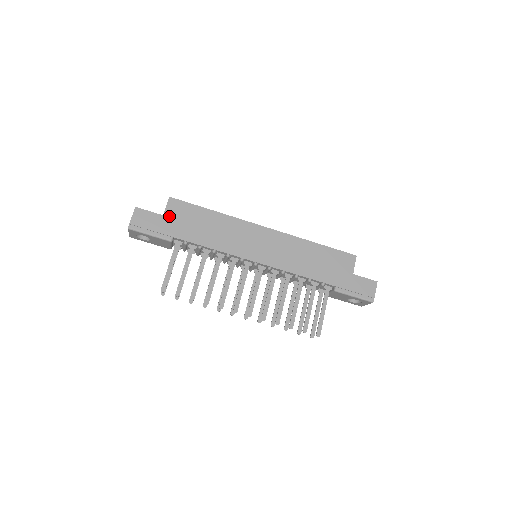
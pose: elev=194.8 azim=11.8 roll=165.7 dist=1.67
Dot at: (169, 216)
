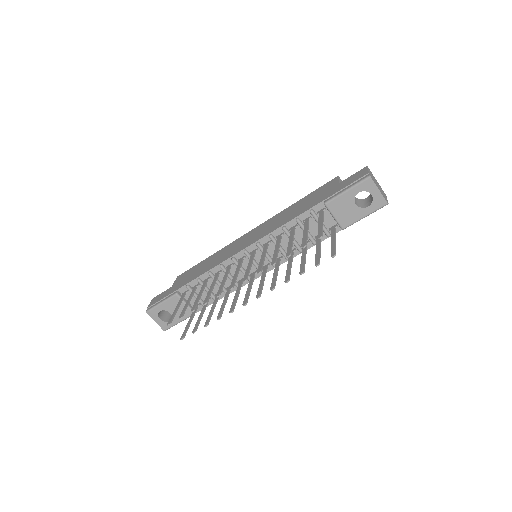
Dot at: (175, 284)
